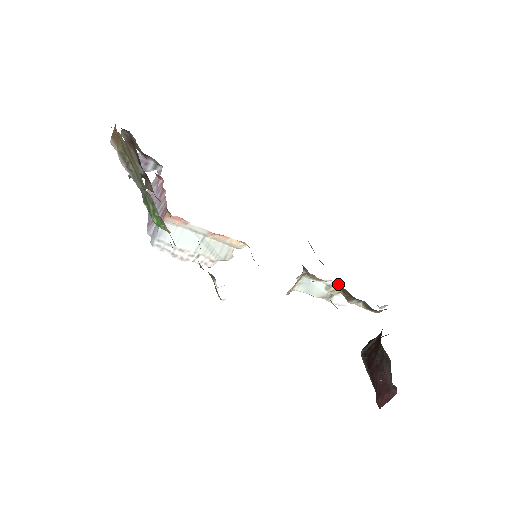
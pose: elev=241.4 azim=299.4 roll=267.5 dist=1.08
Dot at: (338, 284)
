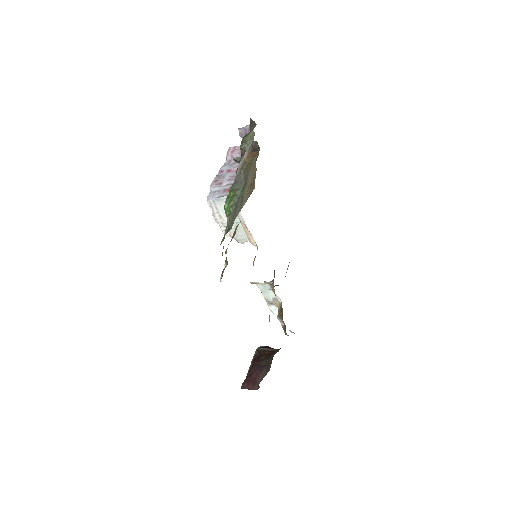
Dot at: occluded
